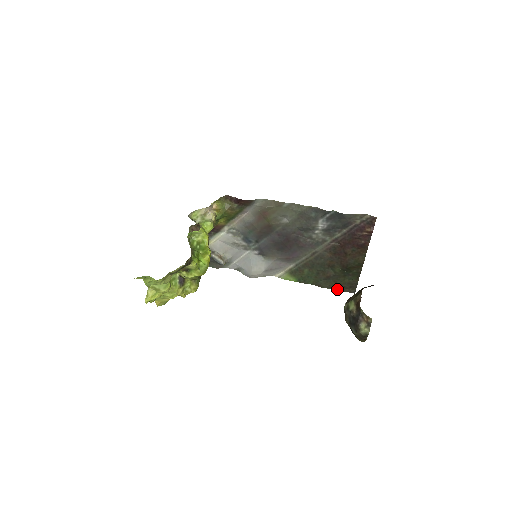
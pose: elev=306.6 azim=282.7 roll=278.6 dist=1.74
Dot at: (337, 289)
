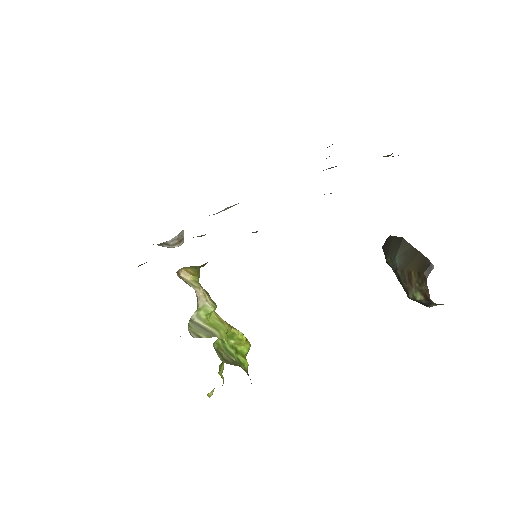
Dot at: occluded
